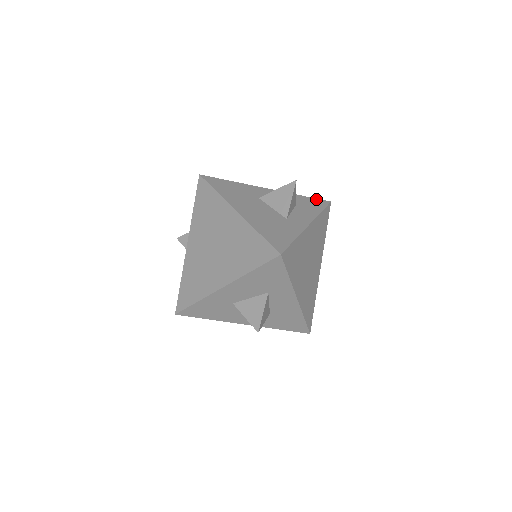
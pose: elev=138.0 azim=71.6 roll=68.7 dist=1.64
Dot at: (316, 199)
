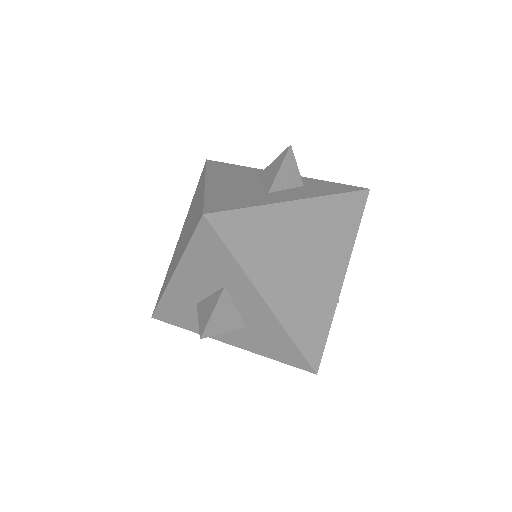
Dot at: (346, 185)
